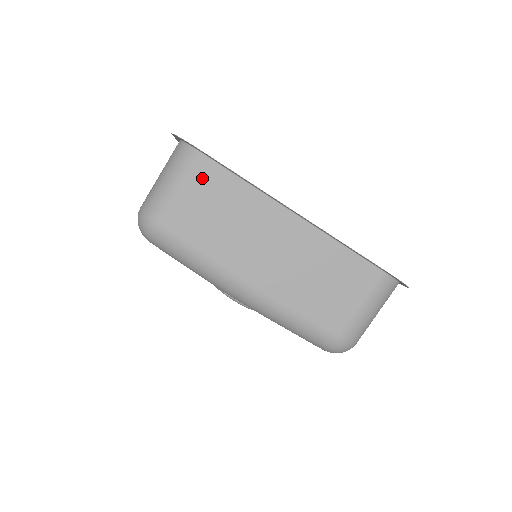
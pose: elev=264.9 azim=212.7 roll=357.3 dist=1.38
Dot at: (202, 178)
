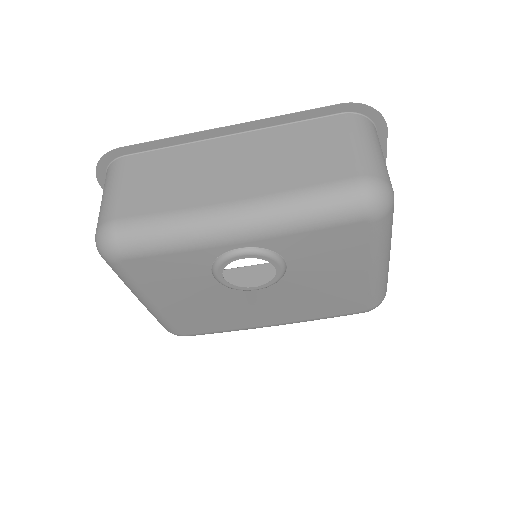
Dot at: (132, 169)
